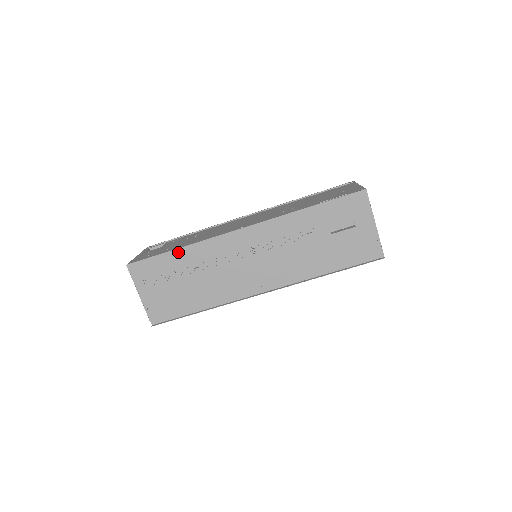
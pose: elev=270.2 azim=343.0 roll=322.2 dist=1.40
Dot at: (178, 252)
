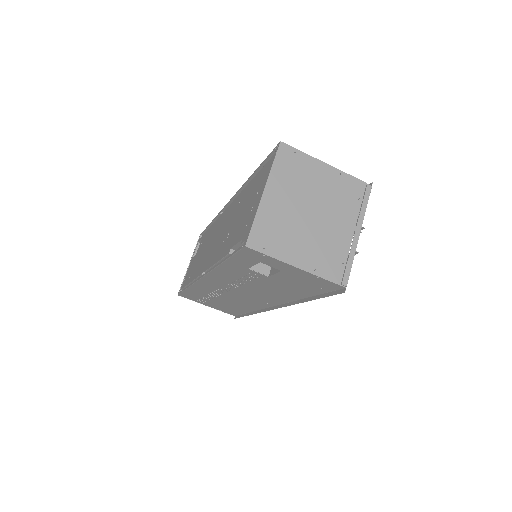
Dot at: (190, 290)
